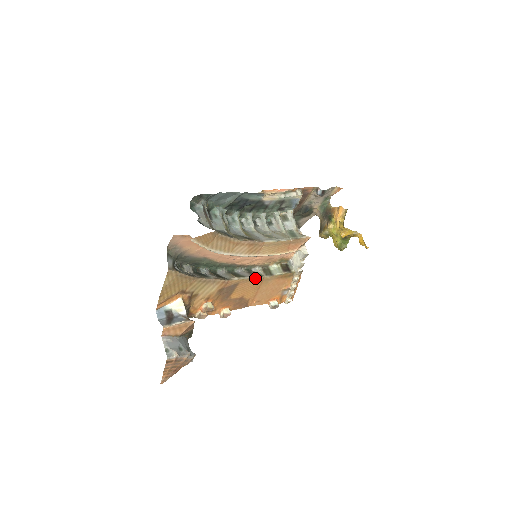
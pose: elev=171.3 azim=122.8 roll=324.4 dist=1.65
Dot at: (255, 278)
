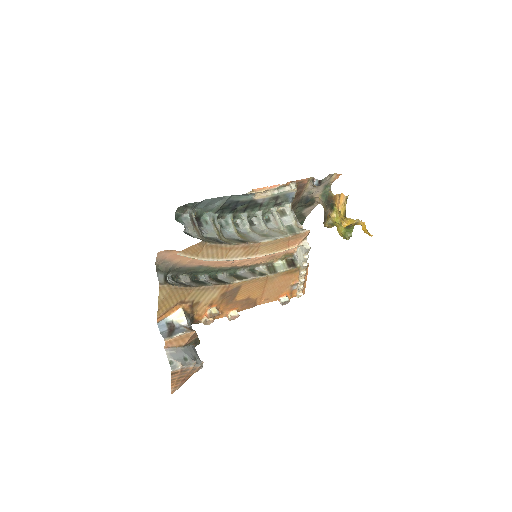
Dot at: (258, 278)
